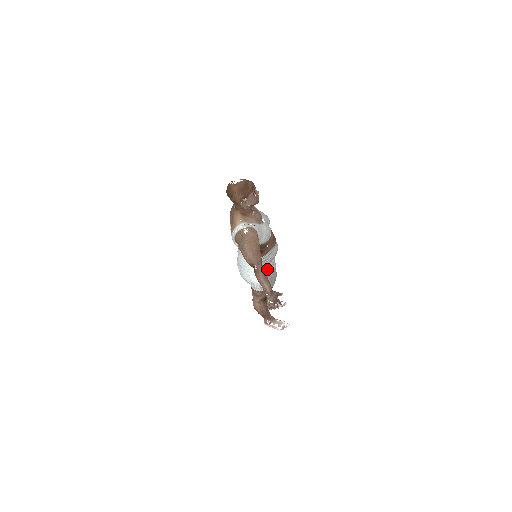
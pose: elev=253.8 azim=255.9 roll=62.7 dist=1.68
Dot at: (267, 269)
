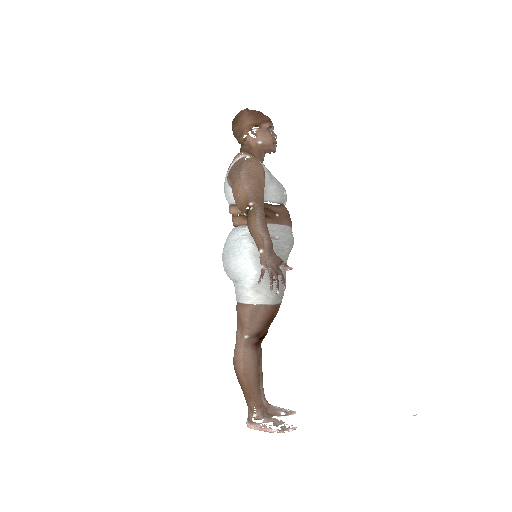
Dot at: occluded
